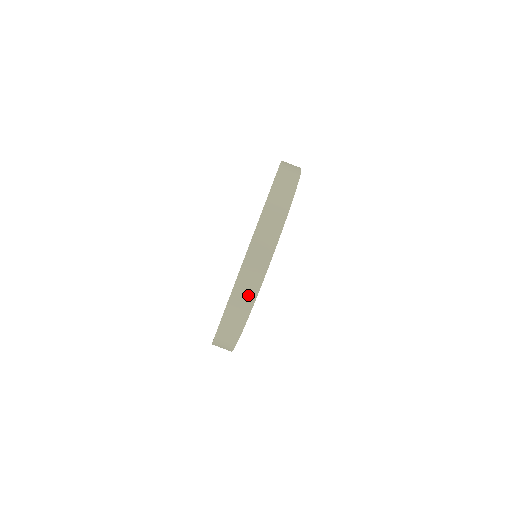
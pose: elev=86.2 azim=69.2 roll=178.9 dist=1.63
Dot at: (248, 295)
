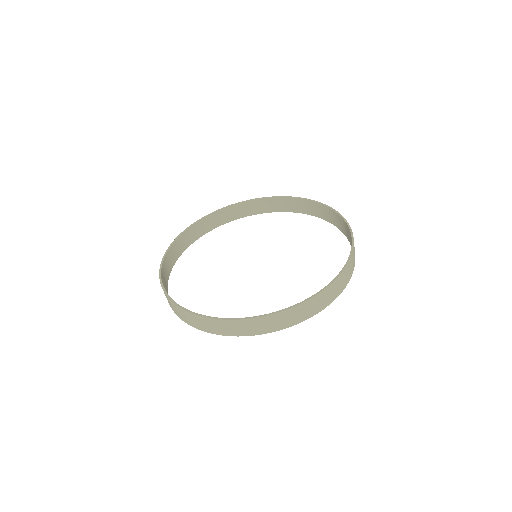
Dot at: (250, 330)
